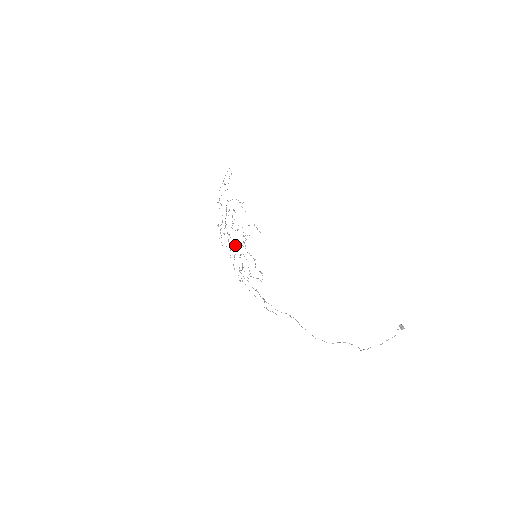
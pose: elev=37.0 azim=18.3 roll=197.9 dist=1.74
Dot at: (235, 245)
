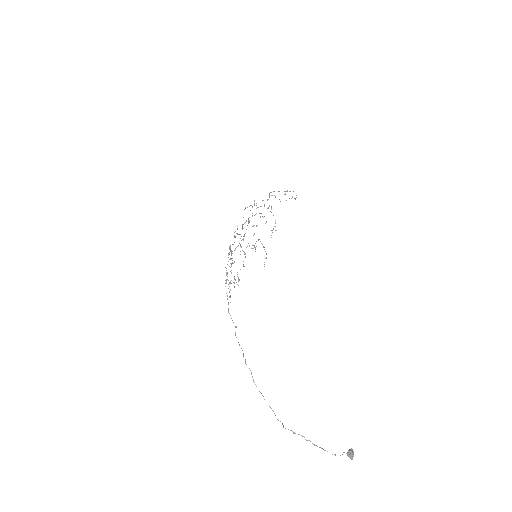
Dot at: (244, 234)
